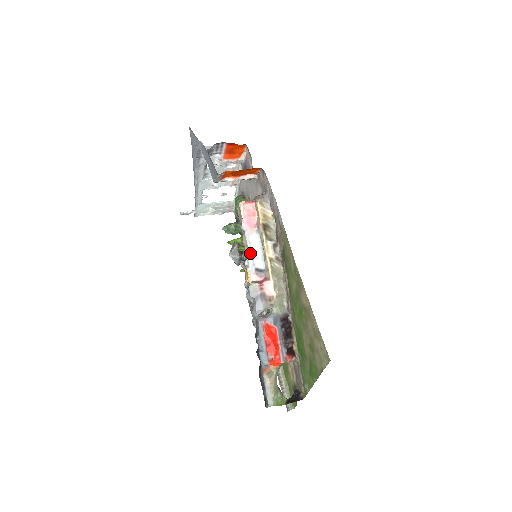
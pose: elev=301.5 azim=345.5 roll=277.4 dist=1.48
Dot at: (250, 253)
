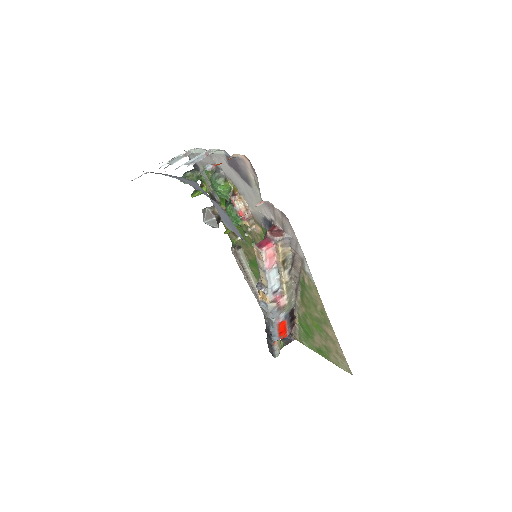
Dot at: (269, 284)
